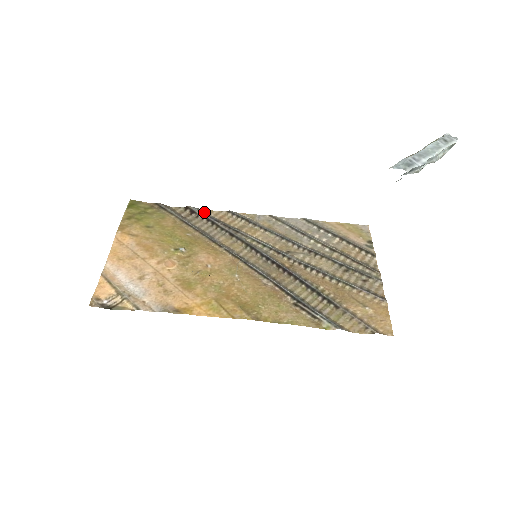
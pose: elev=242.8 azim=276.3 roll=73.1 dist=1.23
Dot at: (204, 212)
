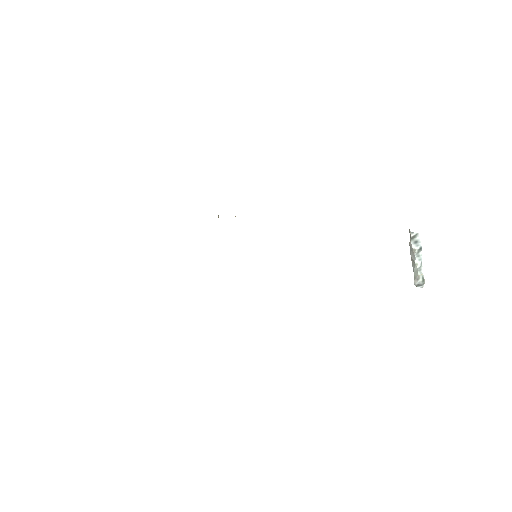
Dot at: occluded
